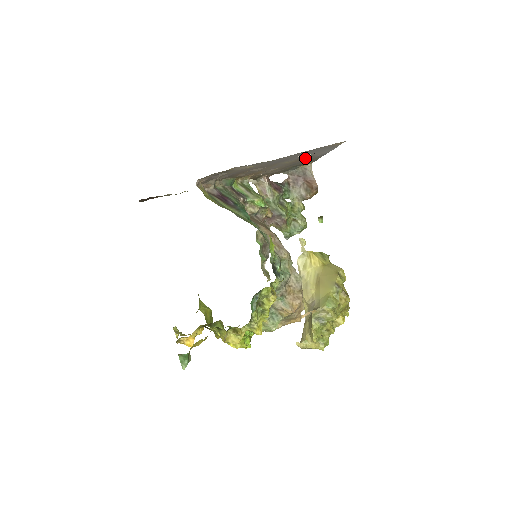
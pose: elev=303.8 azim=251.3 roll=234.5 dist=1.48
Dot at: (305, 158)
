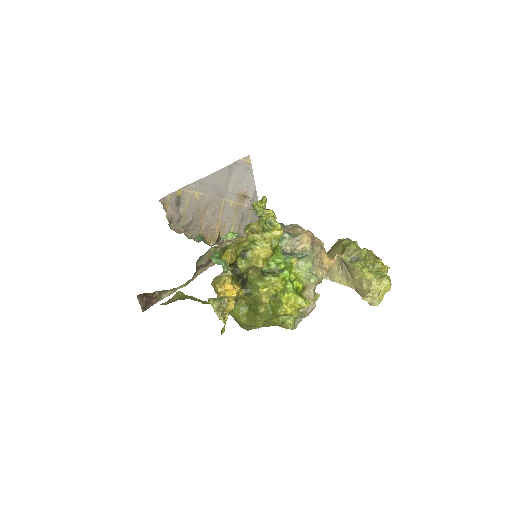
Dot at: (243, 200)
